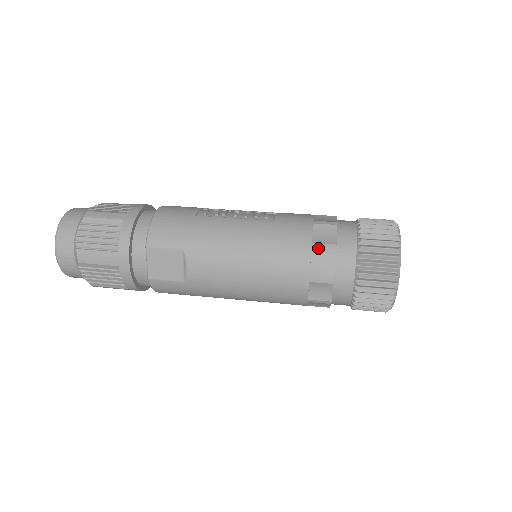
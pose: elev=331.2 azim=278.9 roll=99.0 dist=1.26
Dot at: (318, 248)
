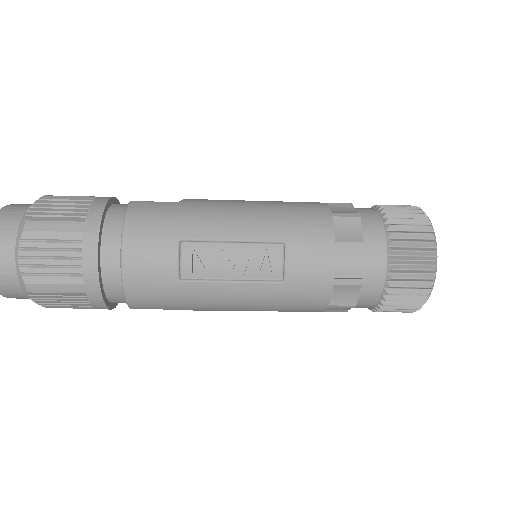
Dot at: occluded
